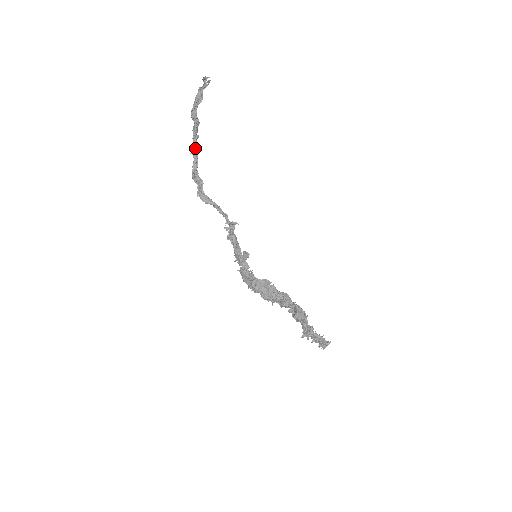
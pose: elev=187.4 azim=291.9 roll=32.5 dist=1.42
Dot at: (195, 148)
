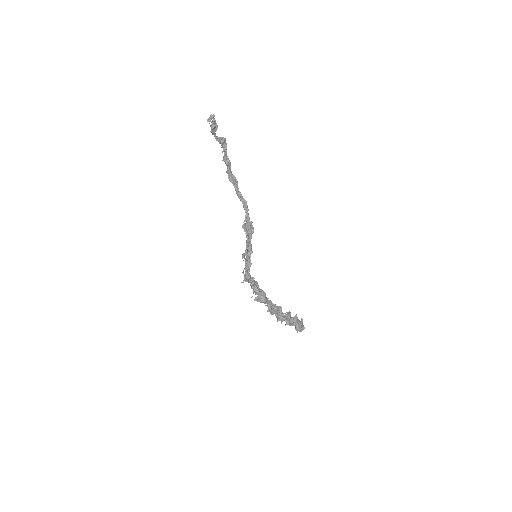
Dot at: (226, 156)
